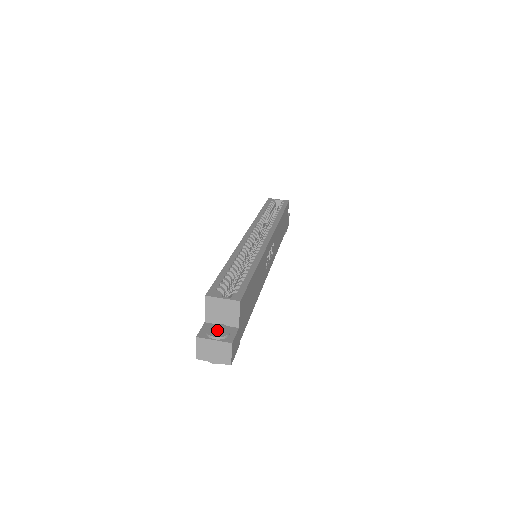
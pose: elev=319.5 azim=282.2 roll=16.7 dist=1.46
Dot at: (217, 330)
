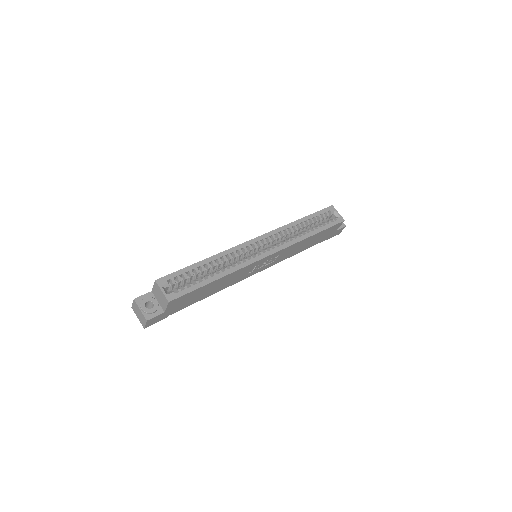
Dot at: (152, 303)
